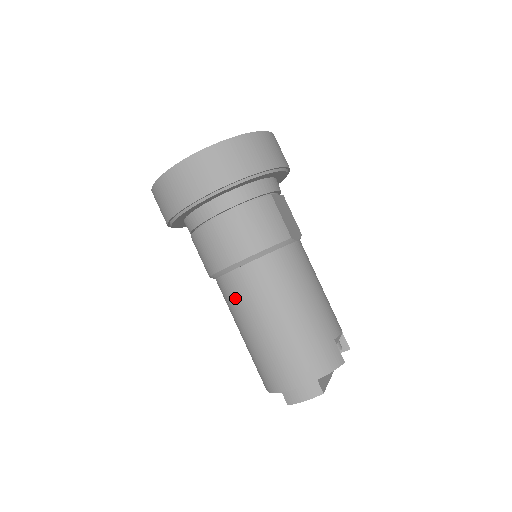
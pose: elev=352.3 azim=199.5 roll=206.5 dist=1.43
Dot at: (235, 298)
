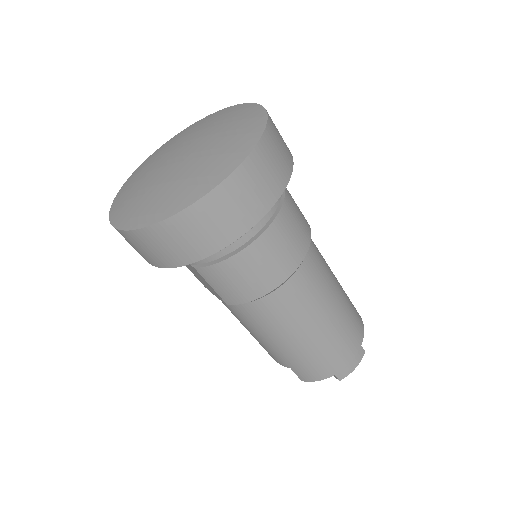
Dot at: (283, 313)
